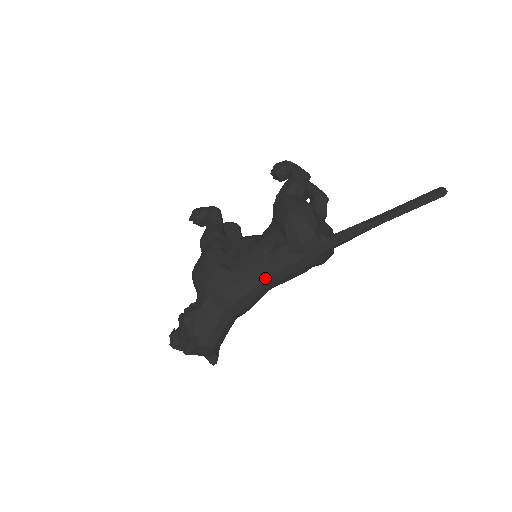
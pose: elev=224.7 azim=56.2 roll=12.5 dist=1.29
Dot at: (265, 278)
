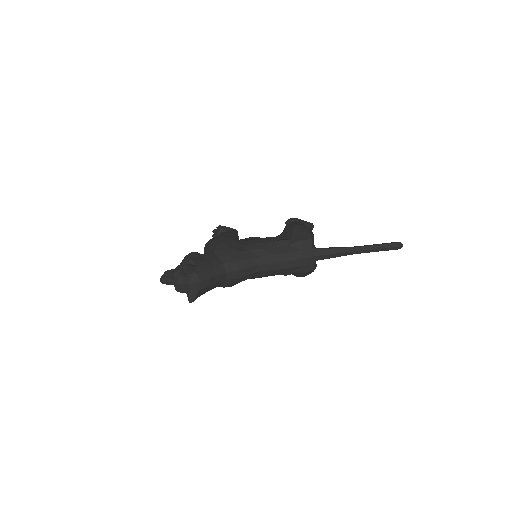
Dot at: (264, 255)
